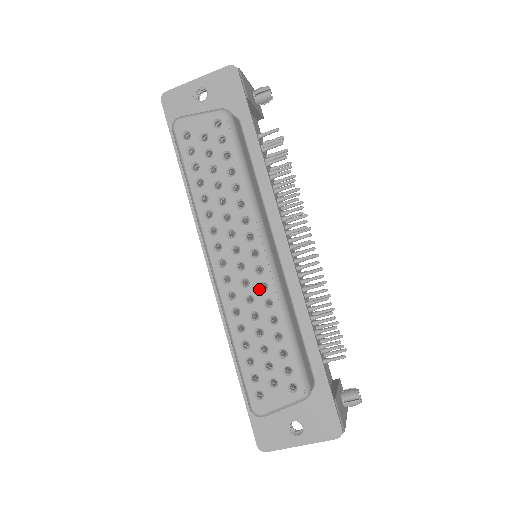
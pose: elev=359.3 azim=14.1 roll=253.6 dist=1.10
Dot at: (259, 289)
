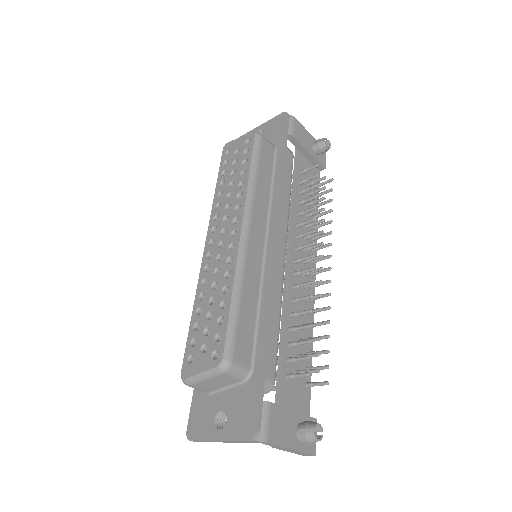
Dot at: (226, 262)
